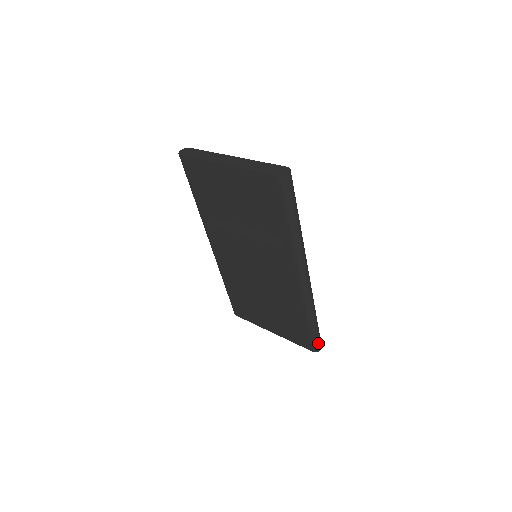
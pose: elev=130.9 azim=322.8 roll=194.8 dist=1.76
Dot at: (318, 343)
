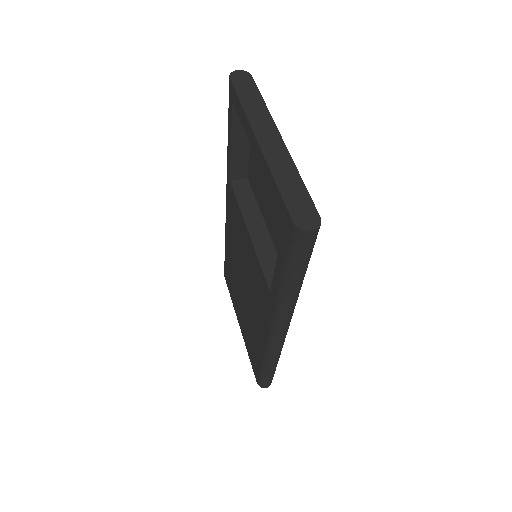
Dot at: (266, 383)
